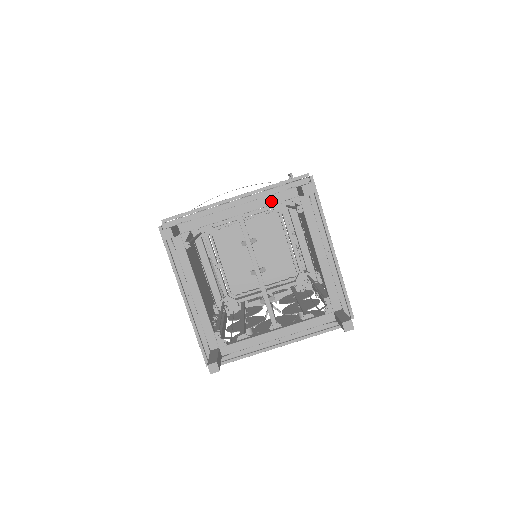
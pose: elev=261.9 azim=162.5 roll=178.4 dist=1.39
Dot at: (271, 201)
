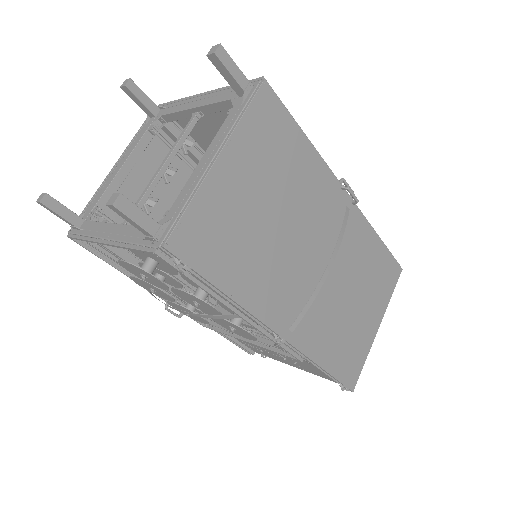
Dot at: (219, 99)
